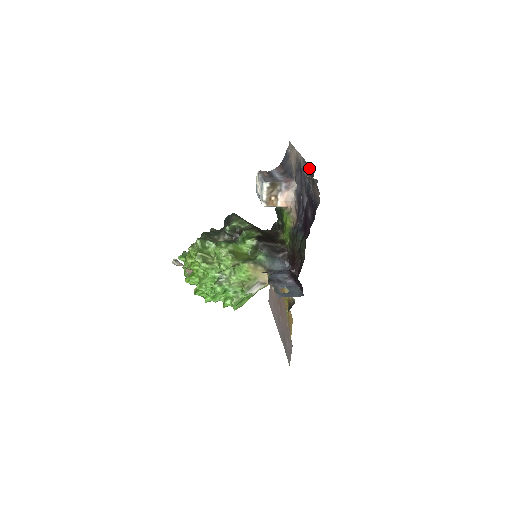
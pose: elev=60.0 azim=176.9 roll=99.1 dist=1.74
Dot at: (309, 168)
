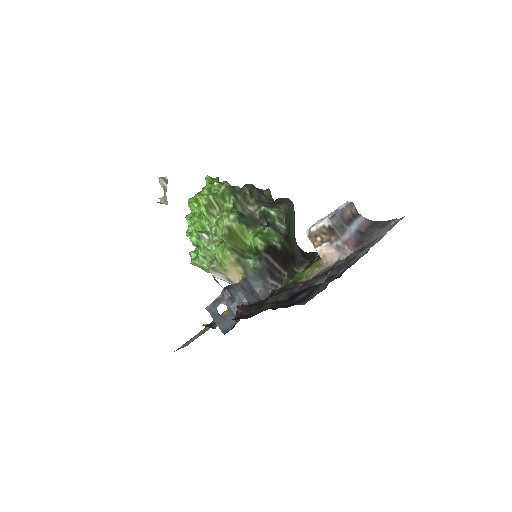
Dot at: (350, 266)
